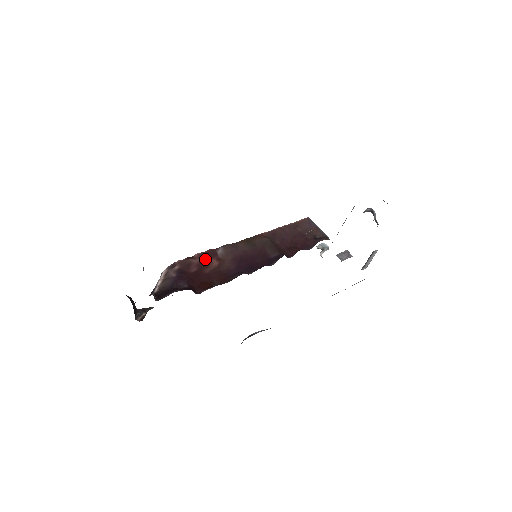
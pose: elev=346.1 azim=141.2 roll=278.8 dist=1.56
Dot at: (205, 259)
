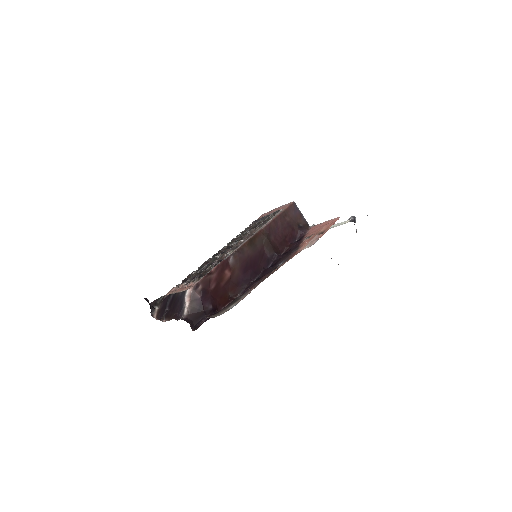
Dot at: (220, 272)
